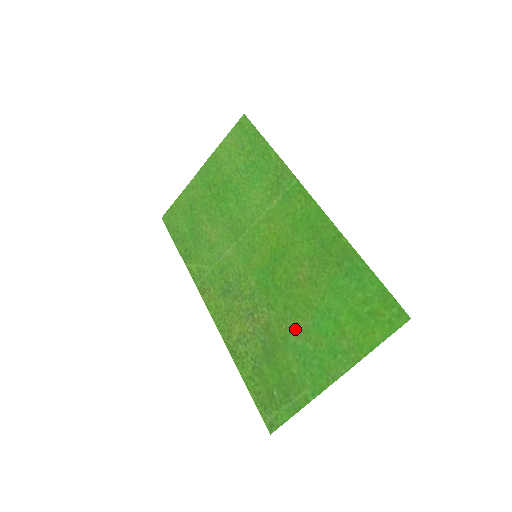
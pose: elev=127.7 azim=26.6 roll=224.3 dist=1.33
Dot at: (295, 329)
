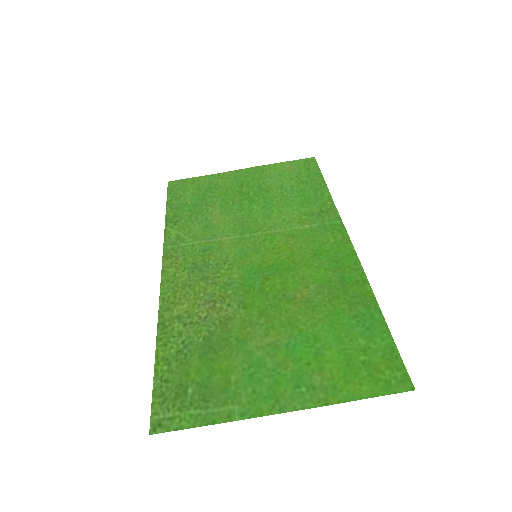
Dot at: (261, 338)
